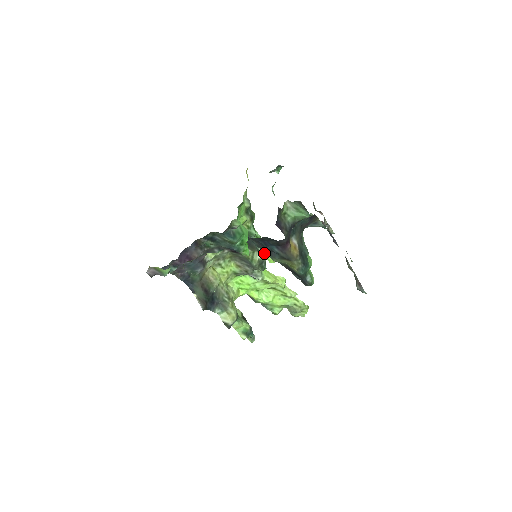
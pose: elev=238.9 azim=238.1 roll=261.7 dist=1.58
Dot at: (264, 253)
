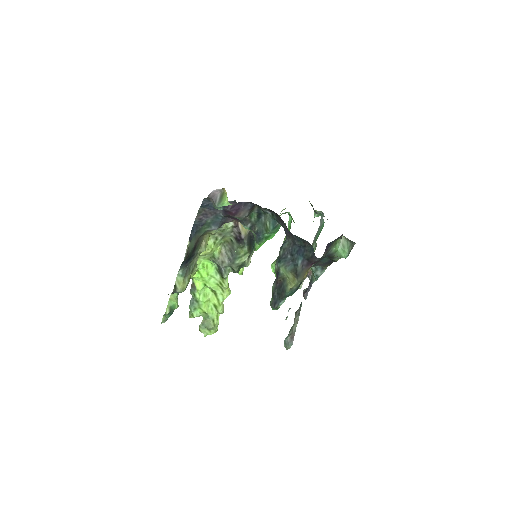
Dot at: (250, 260)
